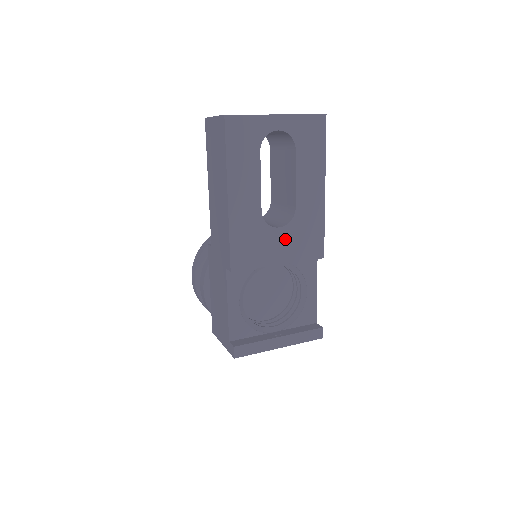
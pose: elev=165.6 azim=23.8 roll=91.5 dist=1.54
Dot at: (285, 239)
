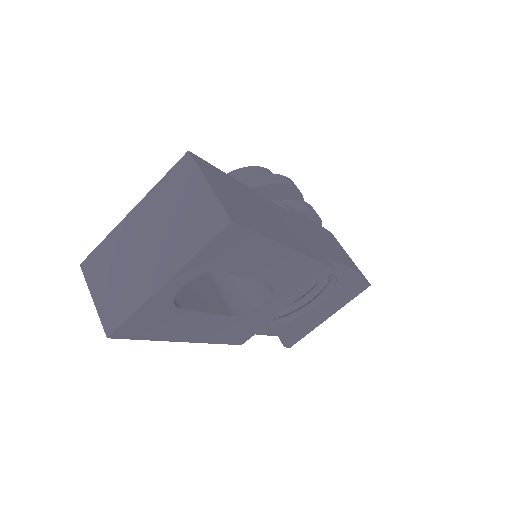
Dot at: (277, 300)
